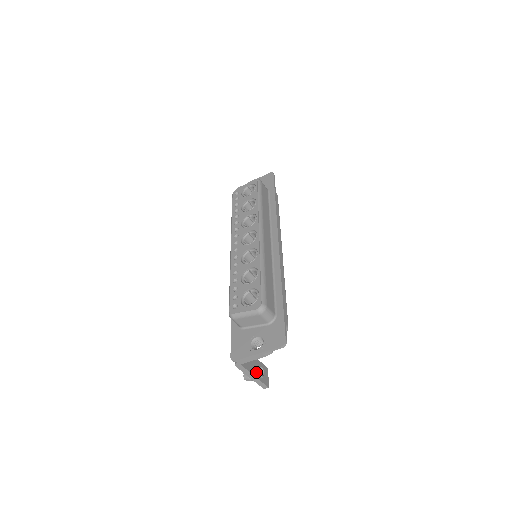
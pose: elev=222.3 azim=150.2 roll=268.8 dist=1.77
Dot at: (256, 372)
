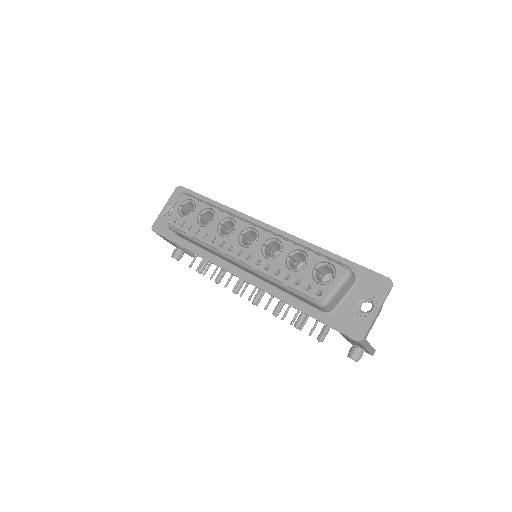
Dot at: occluded
